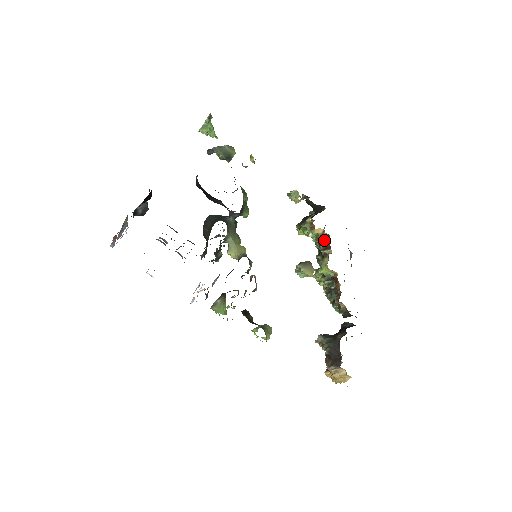
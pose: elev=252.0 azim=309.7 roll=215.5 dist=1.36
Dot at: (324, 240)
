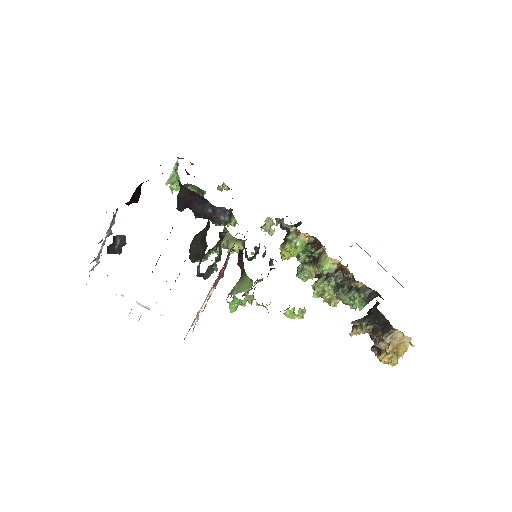
Dot at: (313, 244)
